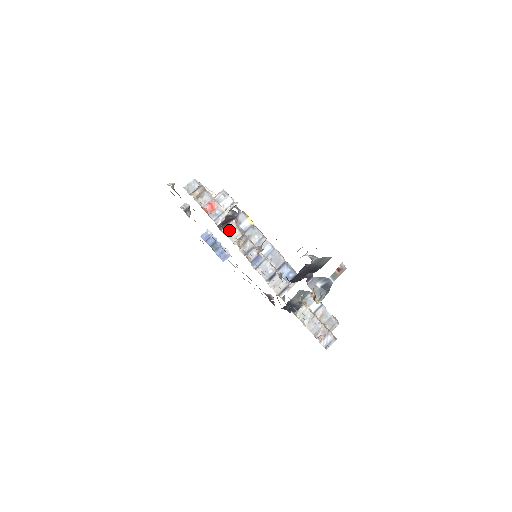
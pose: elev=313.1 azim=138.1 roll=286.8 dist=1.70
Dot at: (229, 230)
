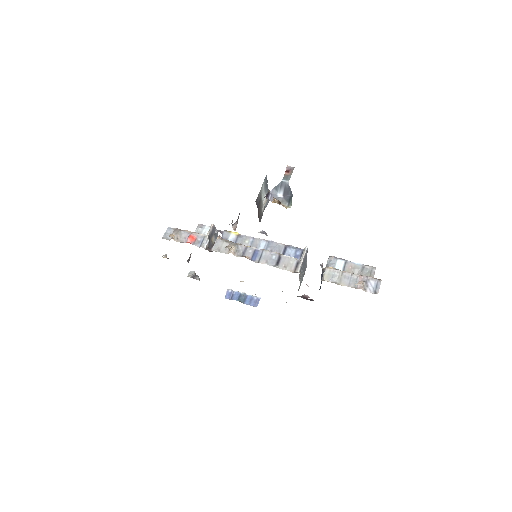
Dot at: (217, 247)
